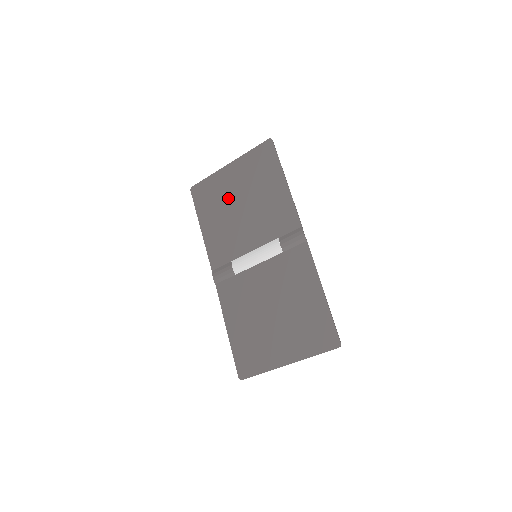
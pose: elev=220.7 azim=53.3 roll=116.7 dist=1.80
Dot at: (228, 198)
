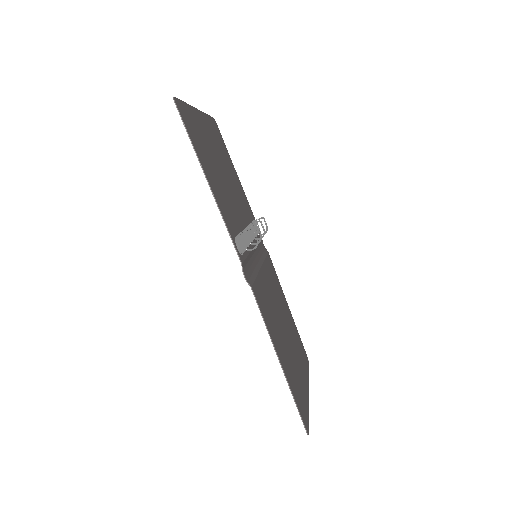
Dot at: (220, 160)
